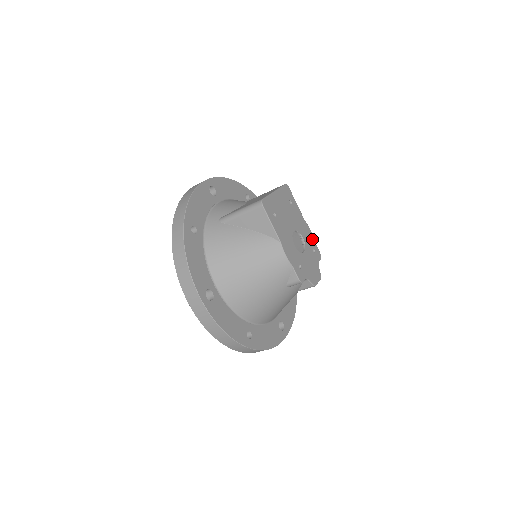
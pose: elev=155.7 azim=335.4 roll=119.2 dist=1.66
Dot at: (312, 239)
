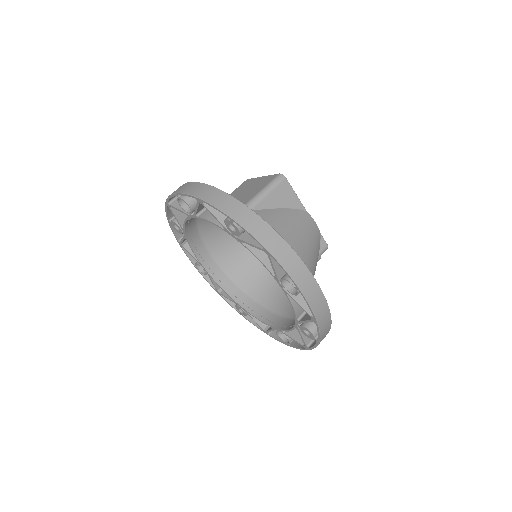
Dot at: occluded
